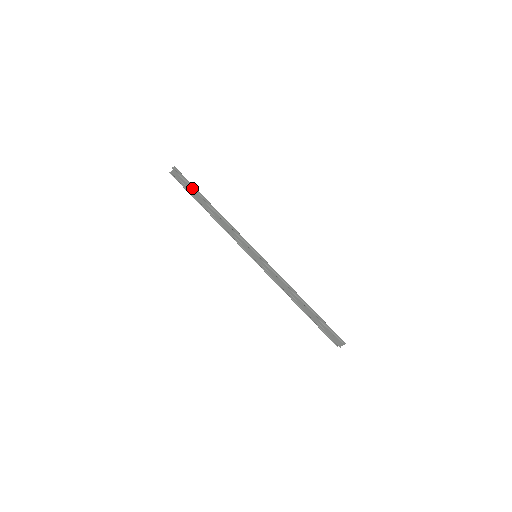
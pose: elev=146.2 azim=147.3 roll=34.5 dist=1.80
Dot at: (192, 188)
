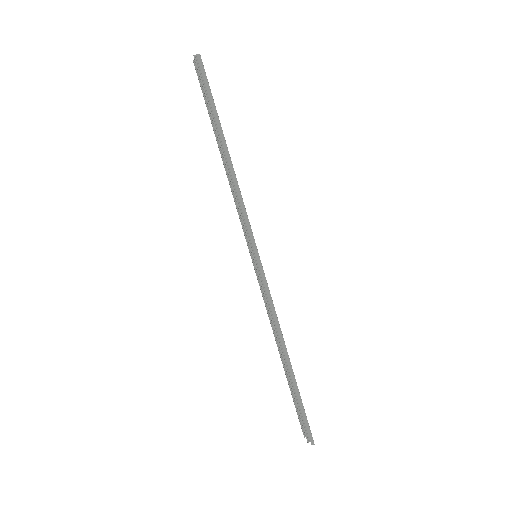
Dot at: (209, 105)
